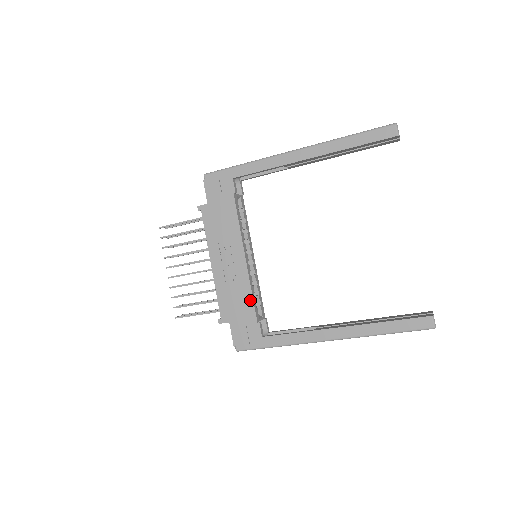
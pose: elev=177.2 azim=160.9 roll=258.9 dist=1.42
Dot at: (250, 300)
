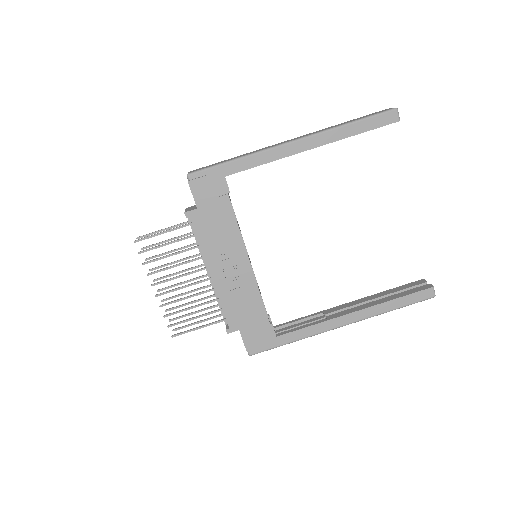
Dot at: (260, 304)
